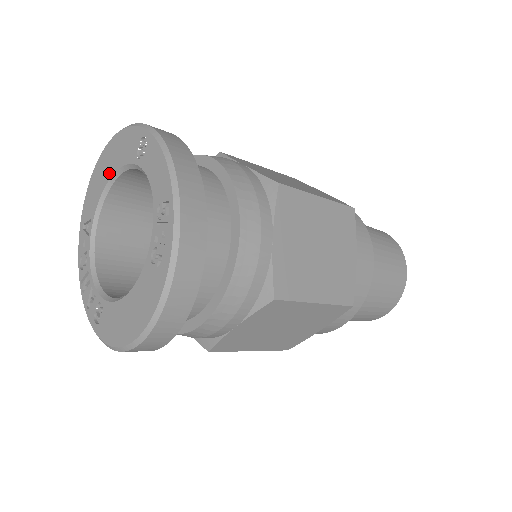
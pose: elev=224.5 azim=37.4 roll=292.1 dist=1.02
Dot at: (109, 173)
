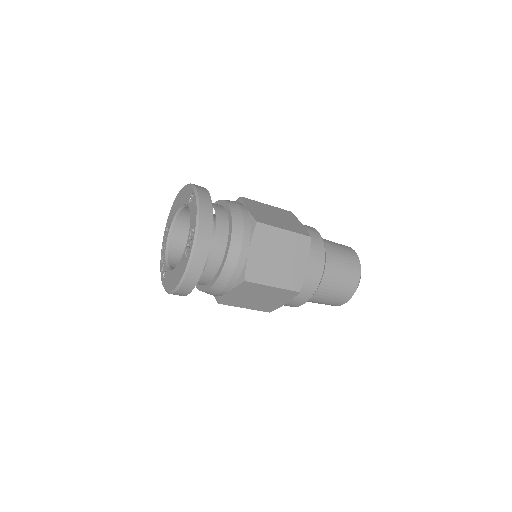
Dot at: (179, 206)
